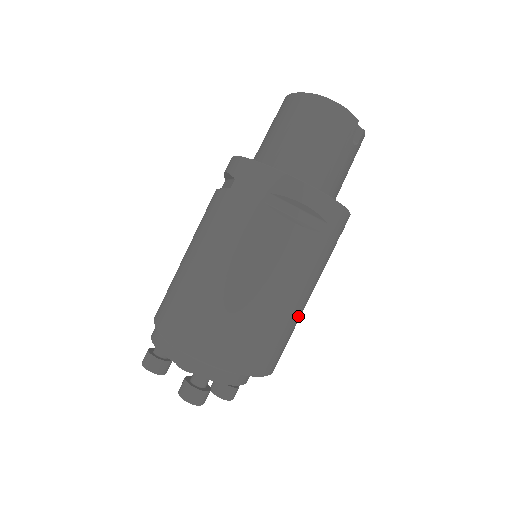
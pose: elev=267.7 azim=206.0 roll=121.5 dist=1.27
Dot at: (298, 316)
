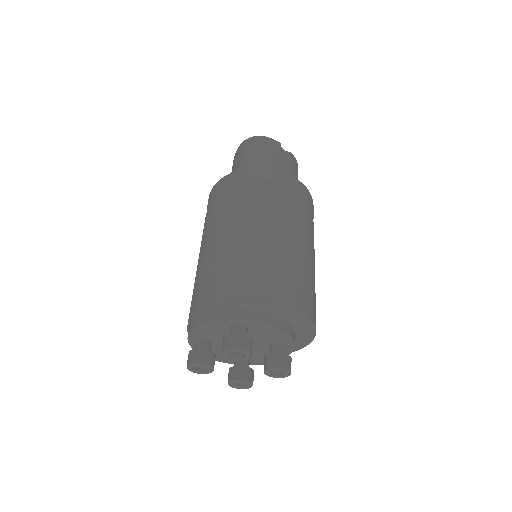
Dot at: (306, 263)
